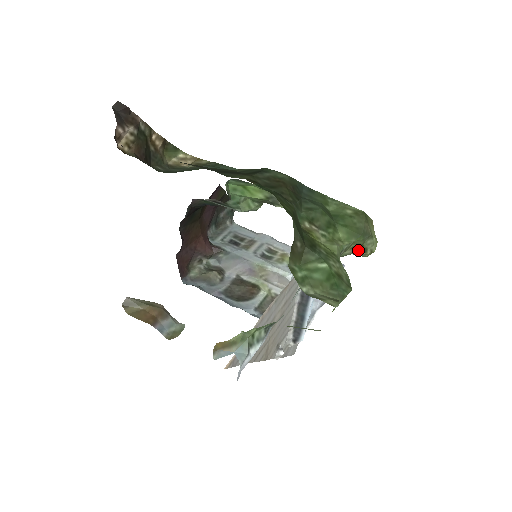
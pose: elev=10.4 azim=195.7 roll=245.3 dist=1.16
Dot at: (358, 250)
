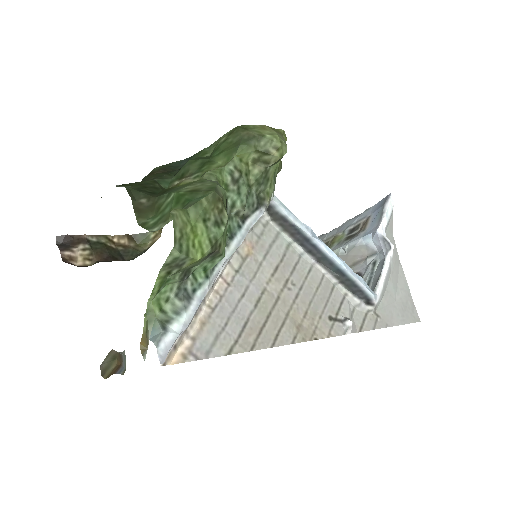
Dot at: (263, 160)
